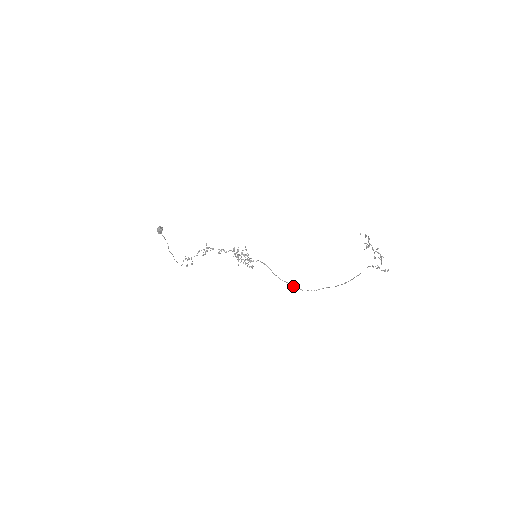
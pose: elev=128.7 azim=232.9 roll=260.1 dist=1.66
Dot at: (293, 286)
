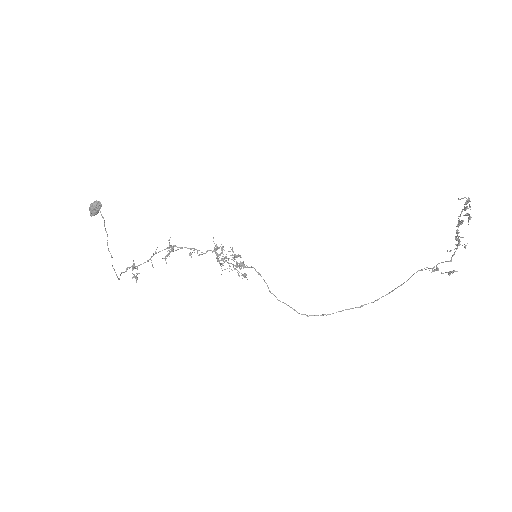
Dot at: (295, 310)
